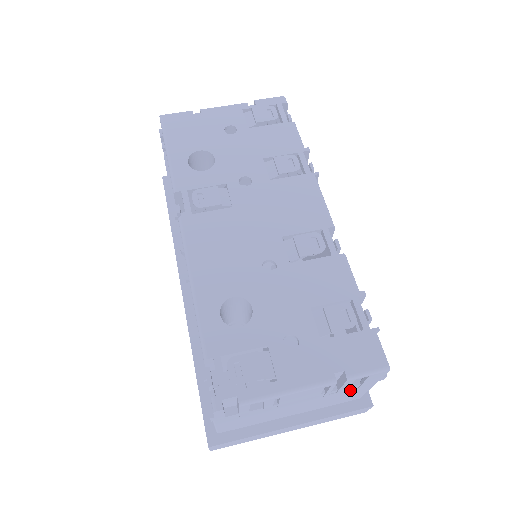
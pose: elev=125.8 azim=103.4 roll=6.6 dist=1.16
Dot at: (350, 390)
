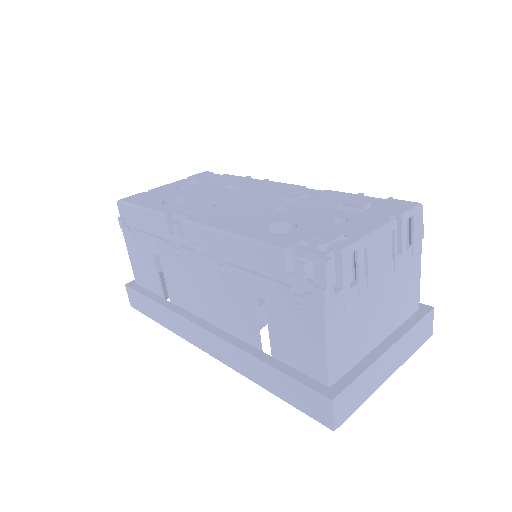
Dot at: (408, 264)
